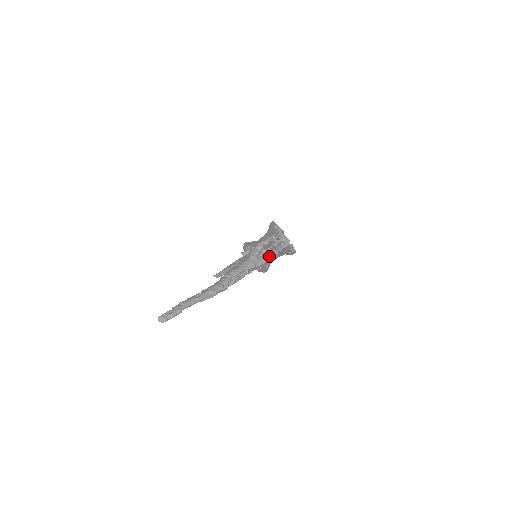
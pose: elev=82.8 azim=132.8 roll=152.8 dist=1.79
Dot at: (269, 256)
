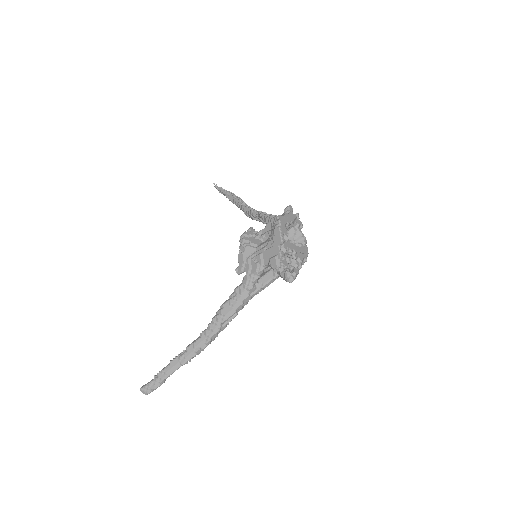
Dot at: (270, 281)
